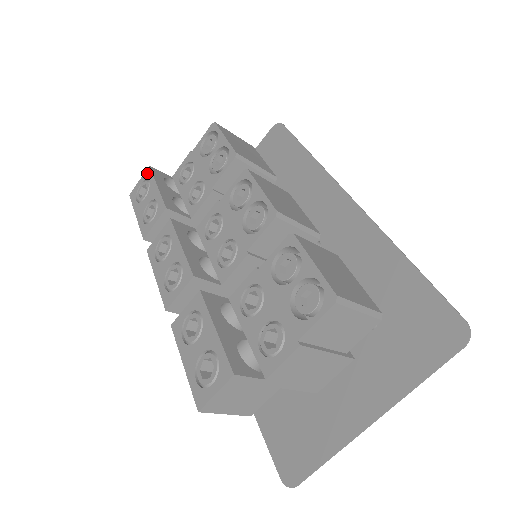
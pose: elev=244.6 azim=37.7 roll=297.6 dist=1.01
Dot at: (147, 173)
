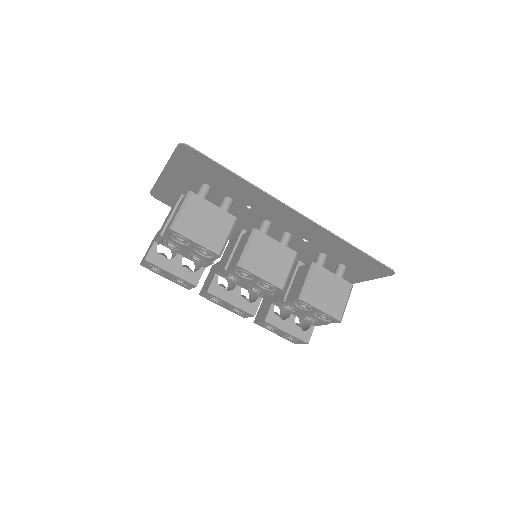
Dot at: (148, 263)
